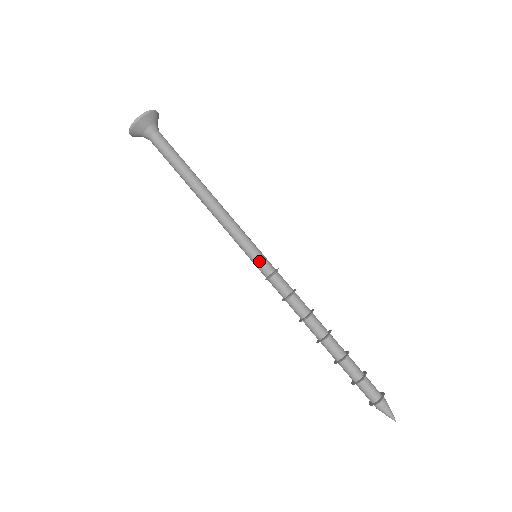
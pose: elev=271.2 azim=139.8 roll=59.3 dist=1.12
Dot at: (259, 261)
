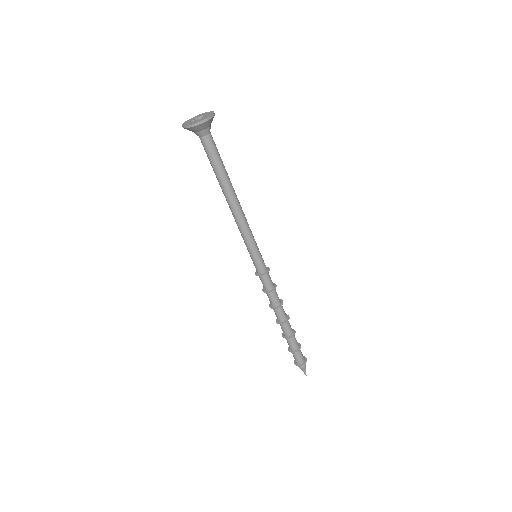
Dot at: (261, 261)
